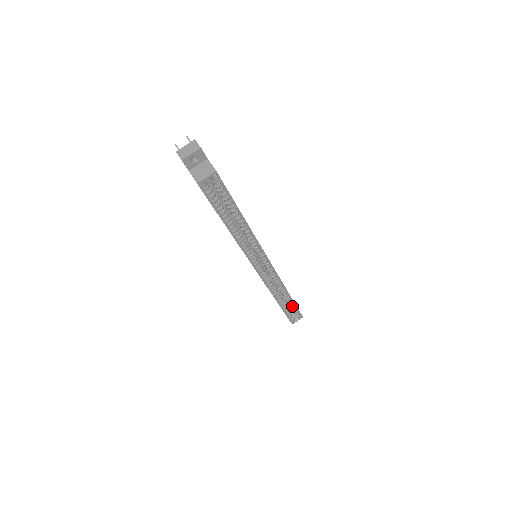
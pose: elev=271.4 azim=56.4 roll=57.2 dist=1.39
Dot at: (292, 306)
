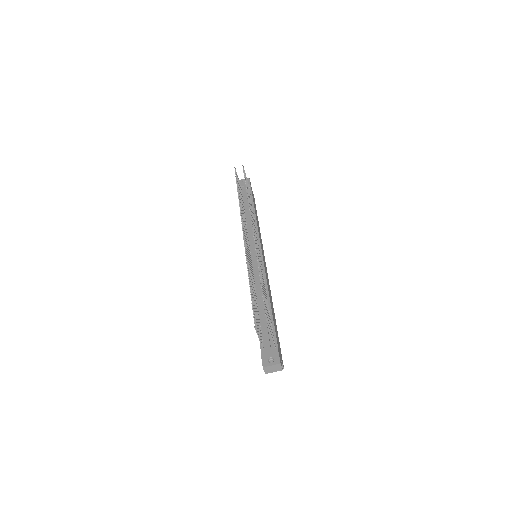
Dot at: occluded
